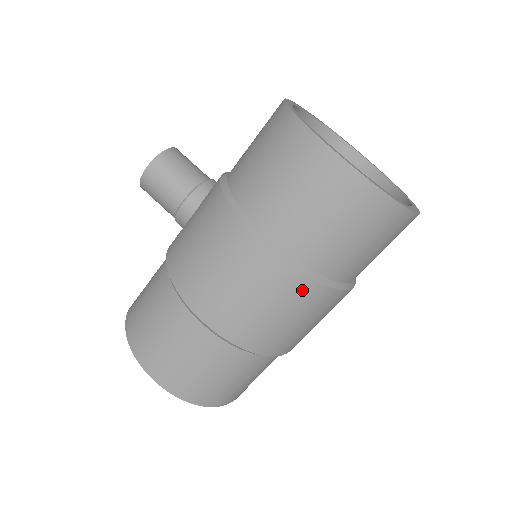
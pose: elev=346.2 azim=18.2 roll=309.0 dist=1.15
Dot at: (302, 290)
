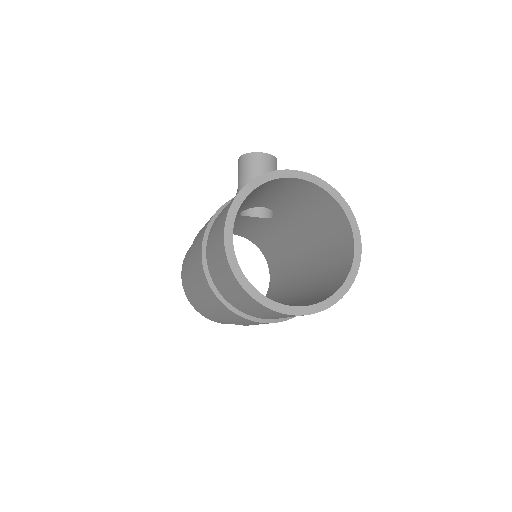
Dot at: (210, 291)
